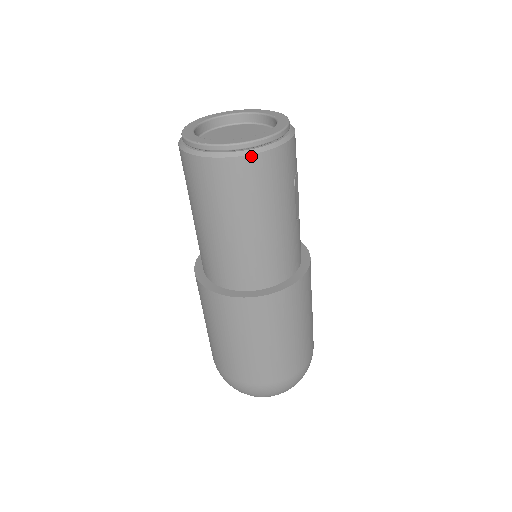
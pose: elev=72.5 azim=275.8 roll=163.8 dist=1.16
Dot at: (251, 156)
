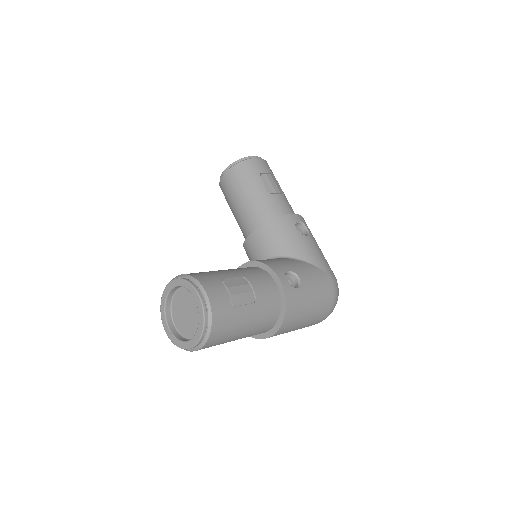
Dot at: (206, 343)
